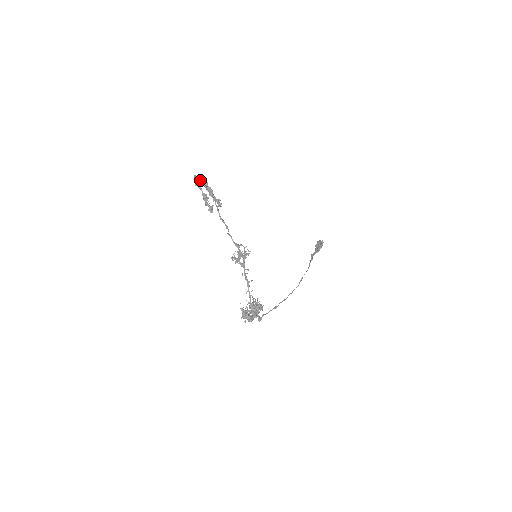
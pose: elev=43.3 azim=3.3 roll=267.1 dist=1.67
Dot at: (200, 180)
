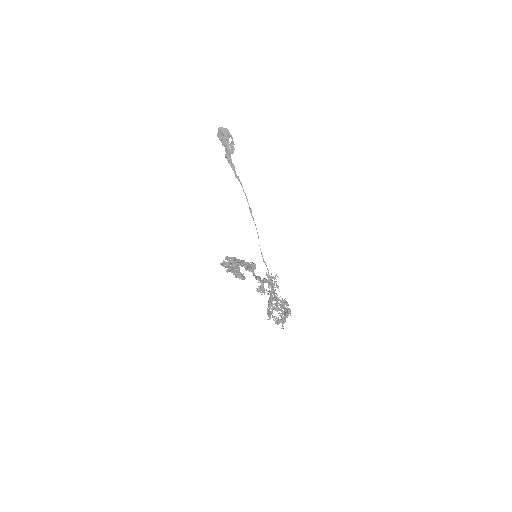
Dot at: (238, 267)
